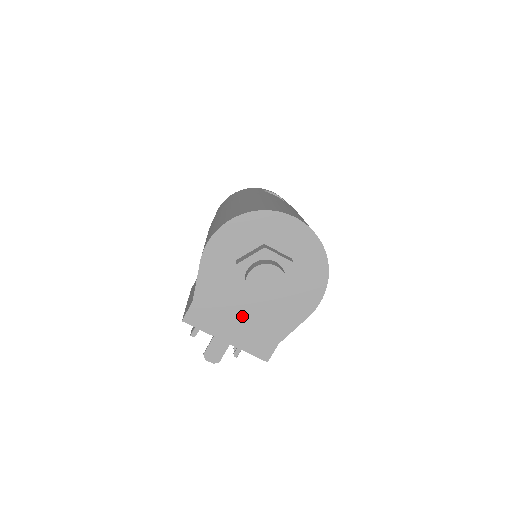
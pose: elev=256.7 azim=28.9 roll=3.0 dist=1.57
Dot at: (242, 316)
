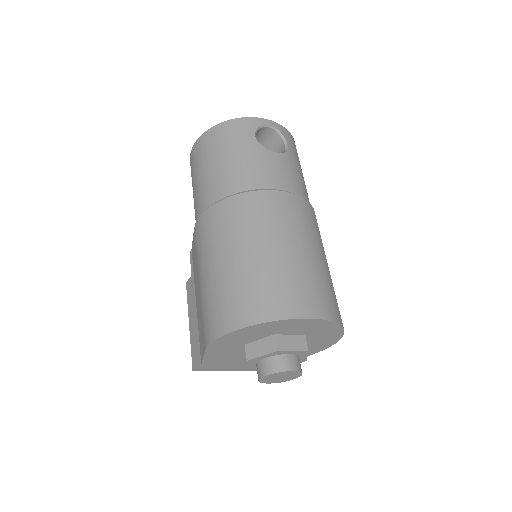
Dot at: occluded
